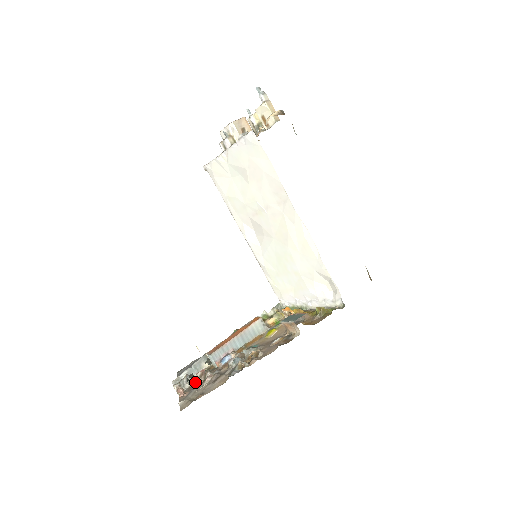
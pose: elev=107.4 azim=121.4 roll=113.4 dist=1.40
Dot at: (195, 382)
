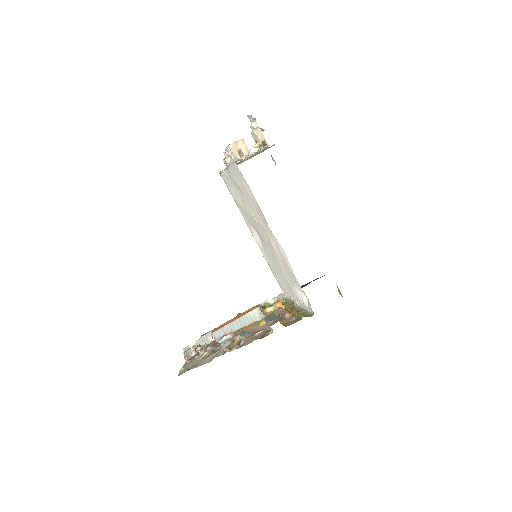
Dot at: occluded
